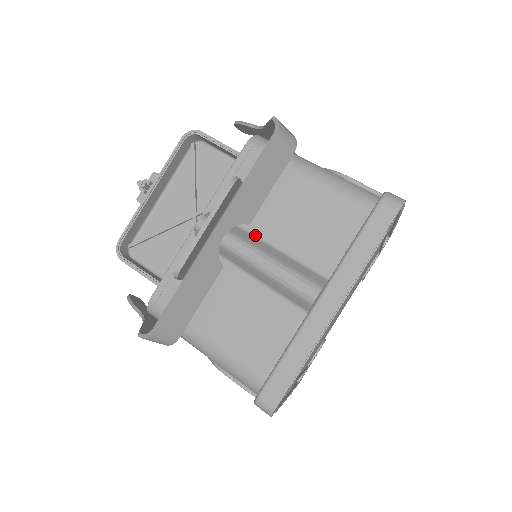
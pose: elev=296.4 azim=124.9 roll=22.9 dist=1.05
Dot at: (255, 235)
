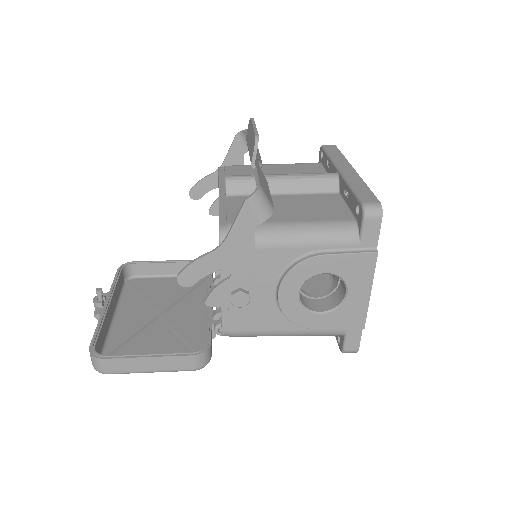
Dot at: occluded
